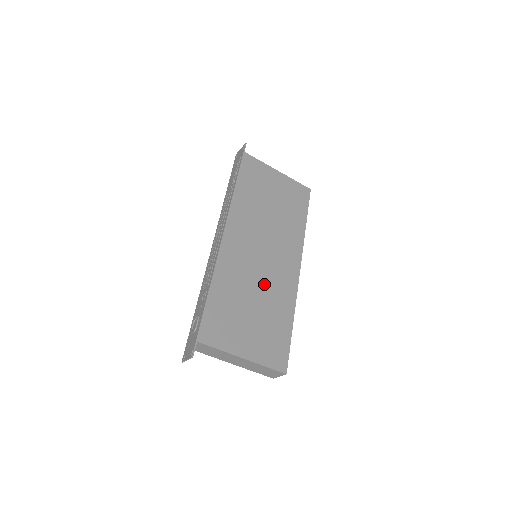
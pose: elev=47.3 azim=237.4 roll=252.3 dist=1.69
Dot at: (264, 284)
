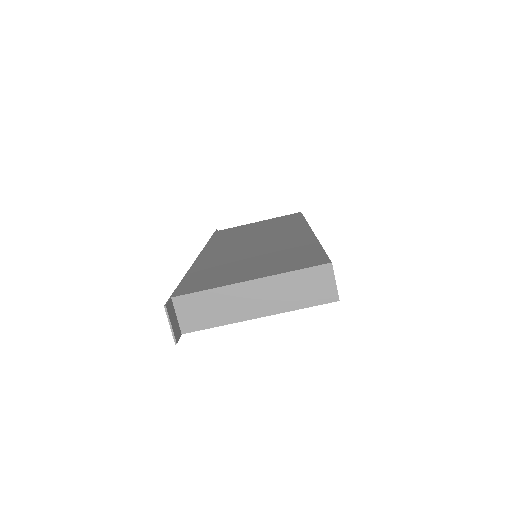
Dot at: (263, 249)
